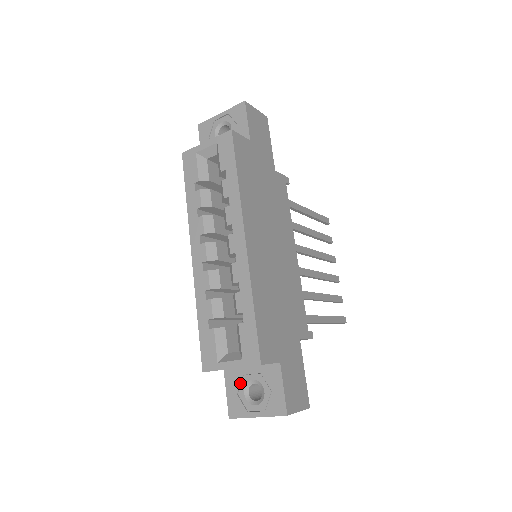
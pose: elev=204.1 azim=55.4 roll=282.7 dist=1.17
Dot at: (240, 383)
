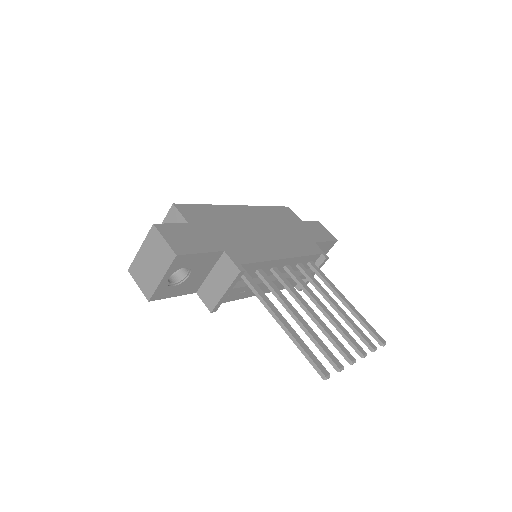
Dot at: occluded
